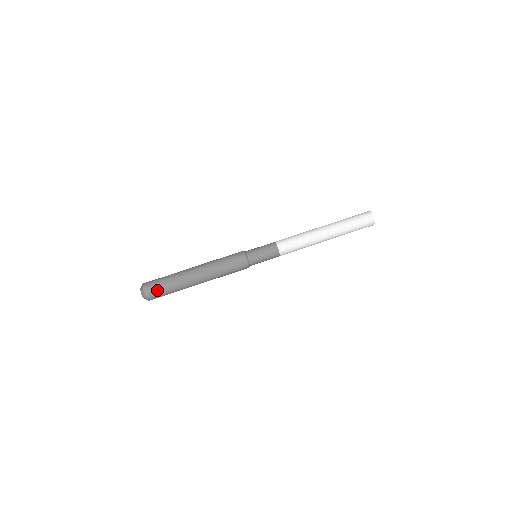
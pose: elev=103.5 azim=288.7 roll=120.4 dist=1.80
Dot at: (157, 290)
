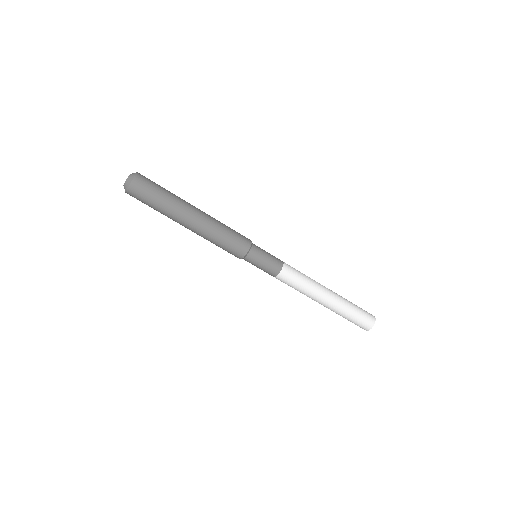
Dot at: (146, 191)
